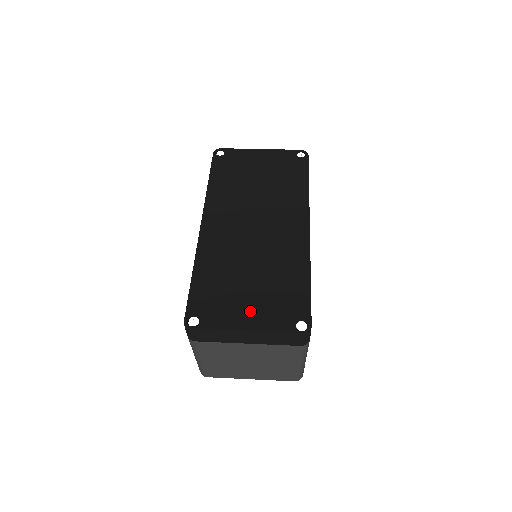
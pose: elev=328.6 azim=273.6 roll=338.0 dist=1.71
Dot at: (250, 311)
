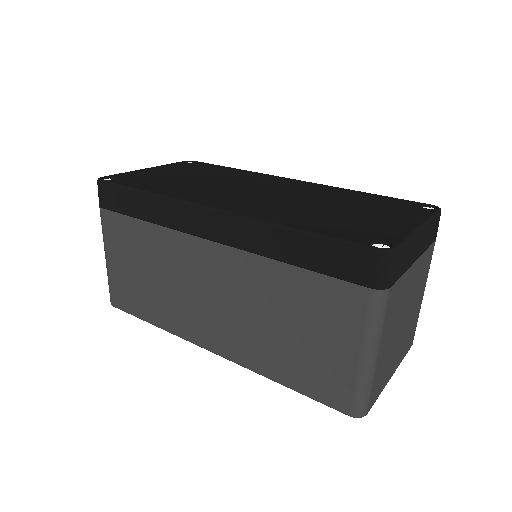
Dot at: (391, 218)
